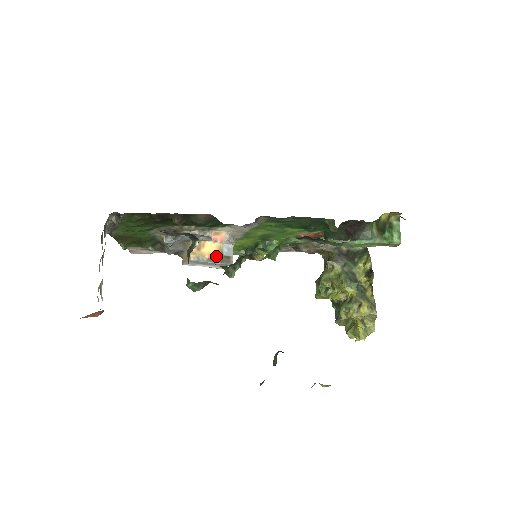
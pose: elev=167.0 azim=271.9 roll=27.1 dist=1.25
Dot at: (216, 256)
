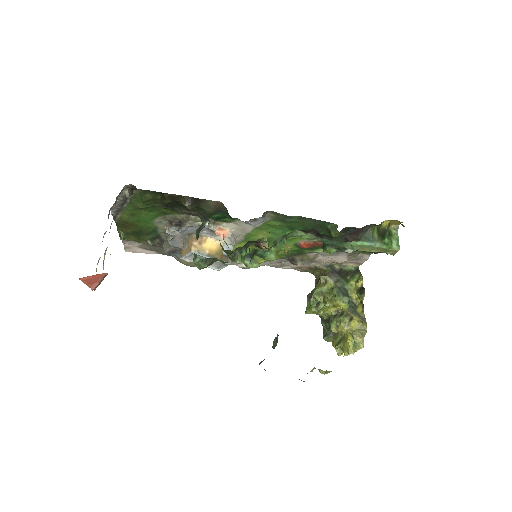
Dot at: (216, 253)
